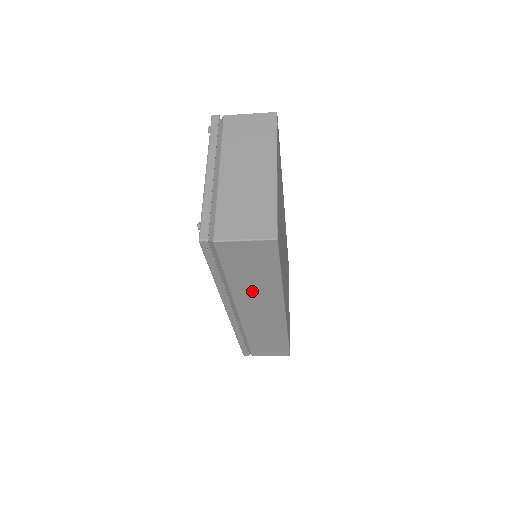
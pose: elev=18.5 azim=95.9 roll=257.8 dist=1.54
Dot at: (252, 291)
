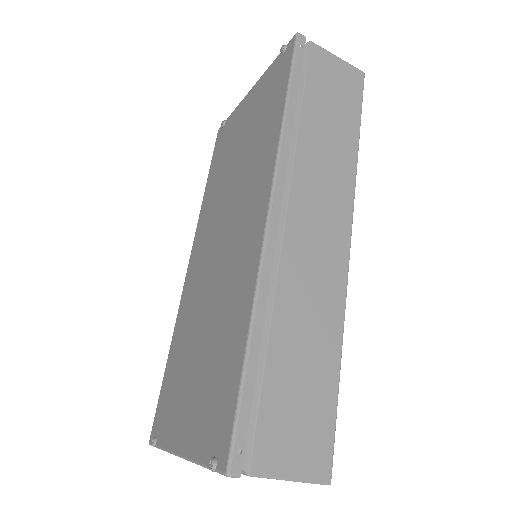
Dot at: (322, 157)
